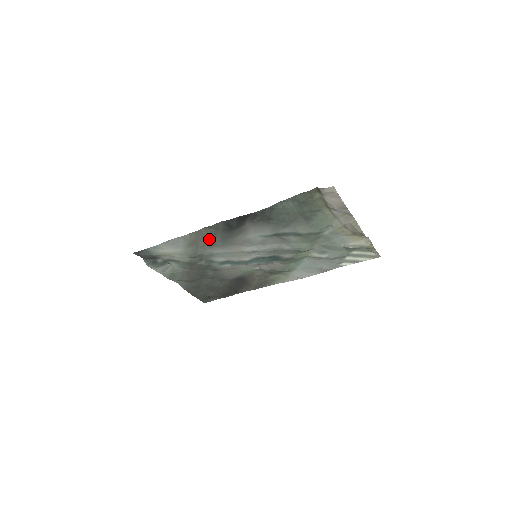
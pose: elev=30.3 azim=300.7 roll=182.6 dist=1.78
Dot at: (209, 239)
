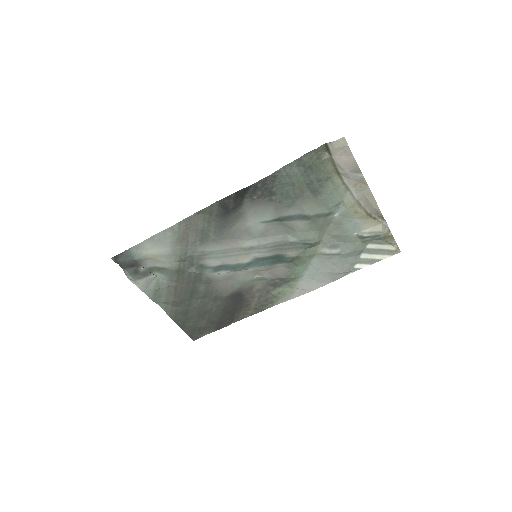
Dot at: (201, 230)
